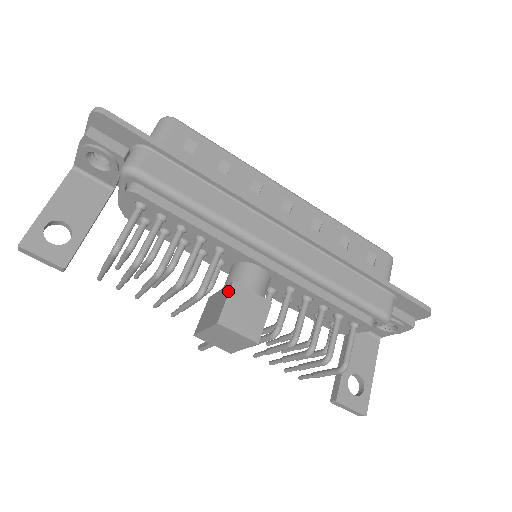
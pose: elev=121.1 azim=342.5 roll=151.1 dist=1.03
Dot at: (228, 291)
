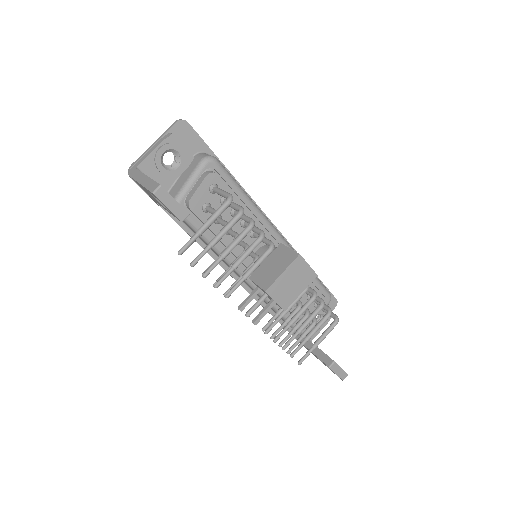
Dot at: (284, 246)
